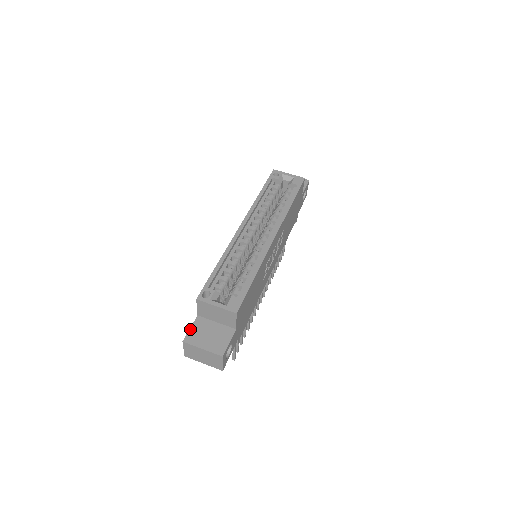
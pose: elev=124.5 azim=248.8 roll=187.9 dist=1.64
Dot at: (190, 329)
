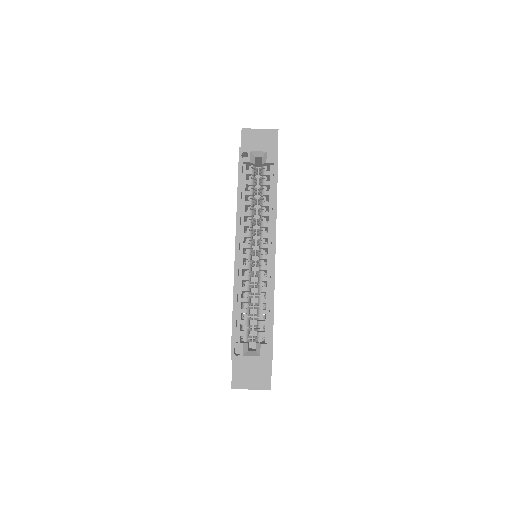
Dot at: (232, 374)
